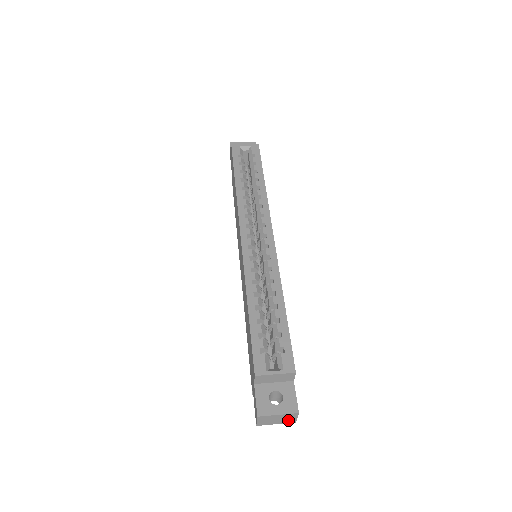
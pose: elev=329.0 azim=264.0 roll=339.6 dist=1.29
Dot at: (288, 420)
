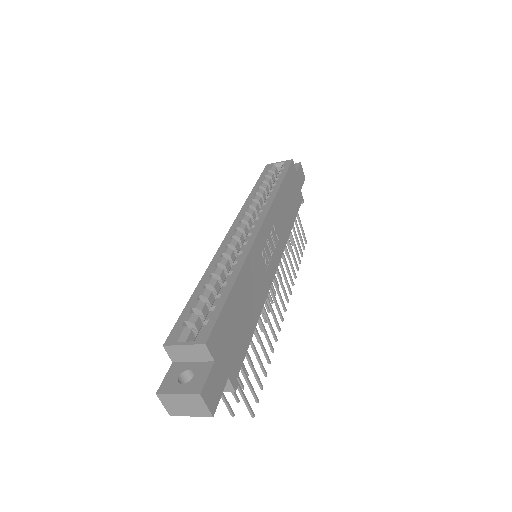
Dot at: (200, 410)
